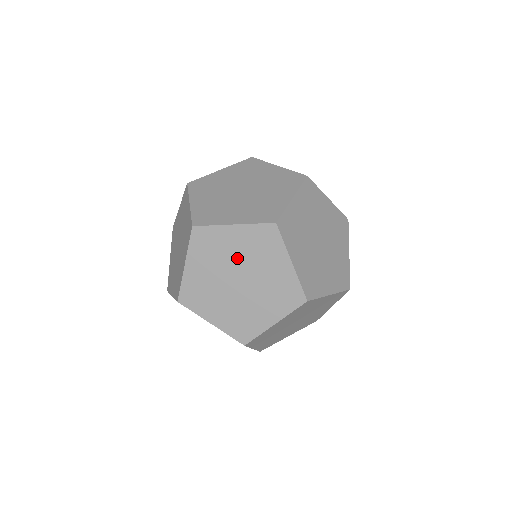
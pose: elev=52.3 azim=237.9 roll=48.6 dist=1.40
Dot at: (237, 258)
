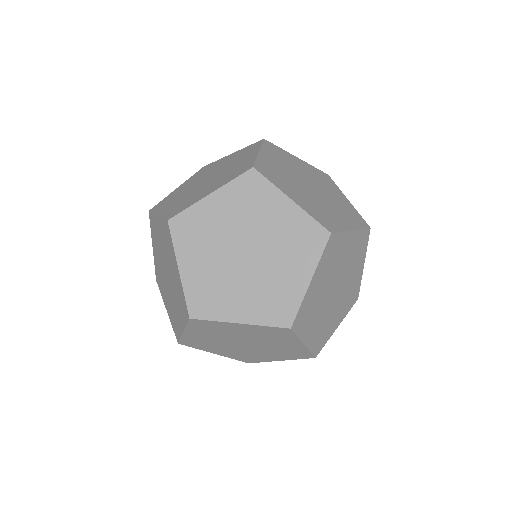
Dot at: (305, 174)
